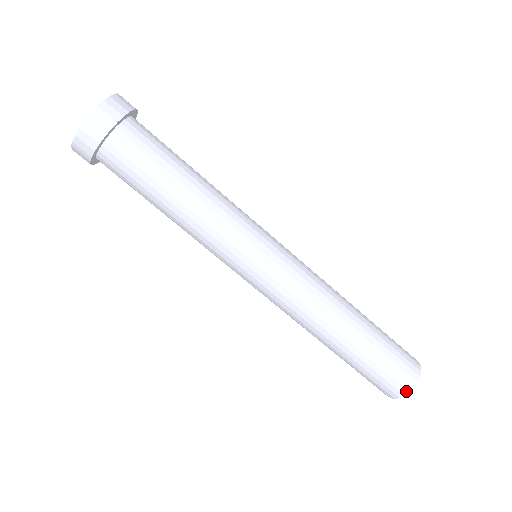
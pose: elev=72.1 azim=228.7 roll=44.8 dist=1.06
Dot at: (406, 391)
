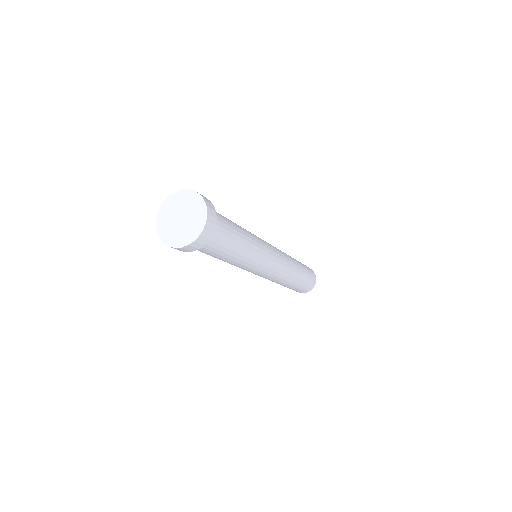
Dot at: (311, 289)
